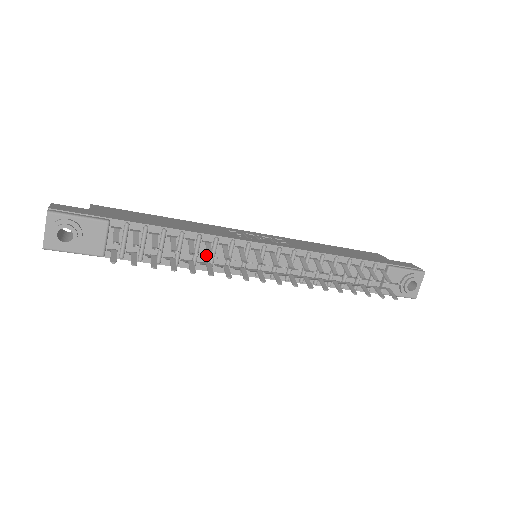
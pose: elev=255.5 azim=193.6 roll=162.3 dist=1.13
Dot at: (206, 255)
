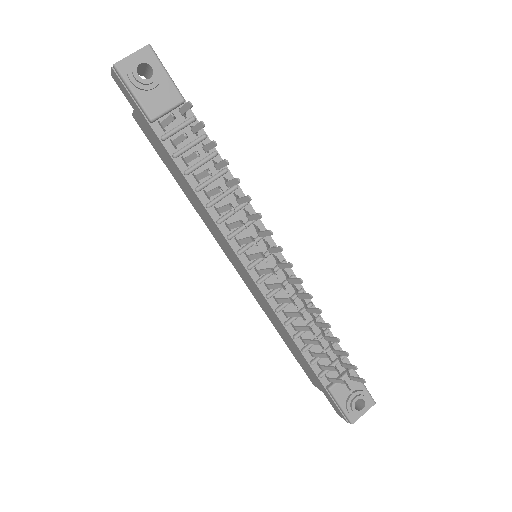
Dot at: occluded
